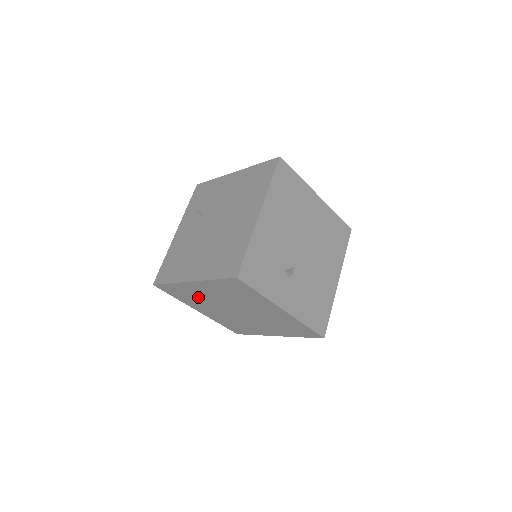
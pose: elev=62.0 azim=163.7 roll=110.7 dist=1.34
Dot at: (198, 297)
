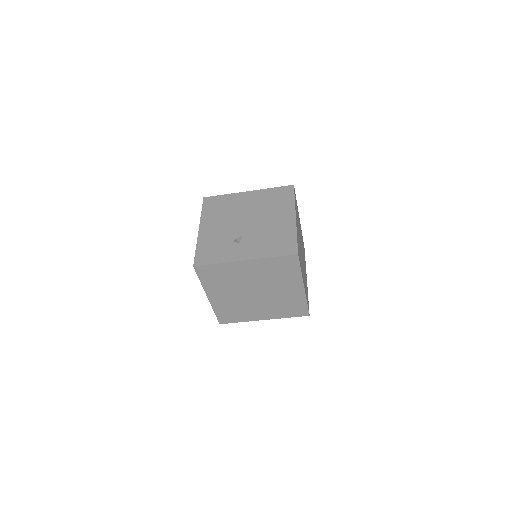
Dot at: (235, 306)
